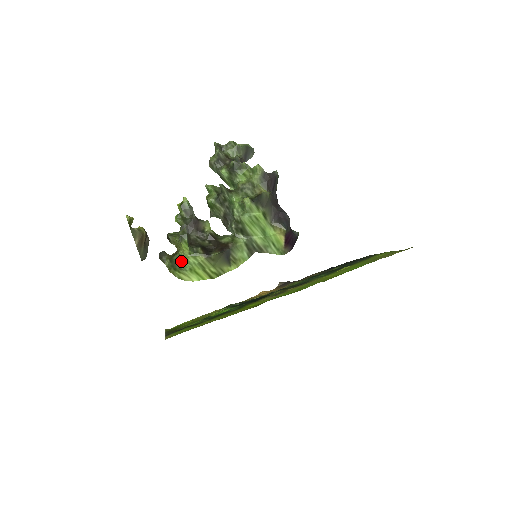
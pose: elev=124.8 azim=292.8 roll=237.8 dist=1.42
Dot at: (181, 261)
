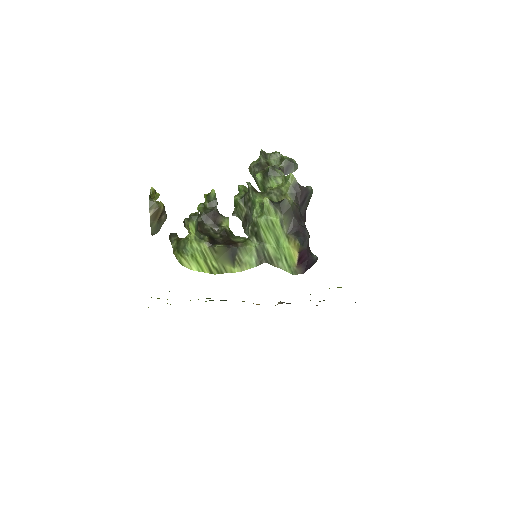
Dot at: (186, 244)
